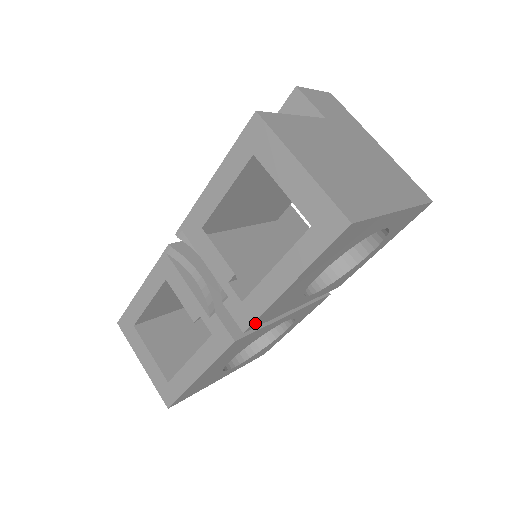
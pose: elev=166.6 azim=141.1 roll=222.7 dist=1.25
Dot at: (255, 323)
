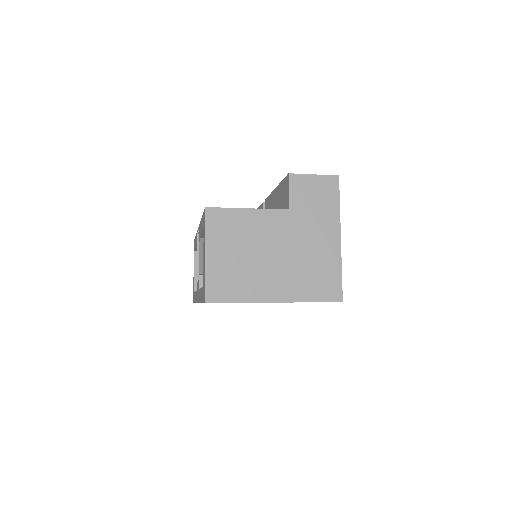
Dot at: occluded
